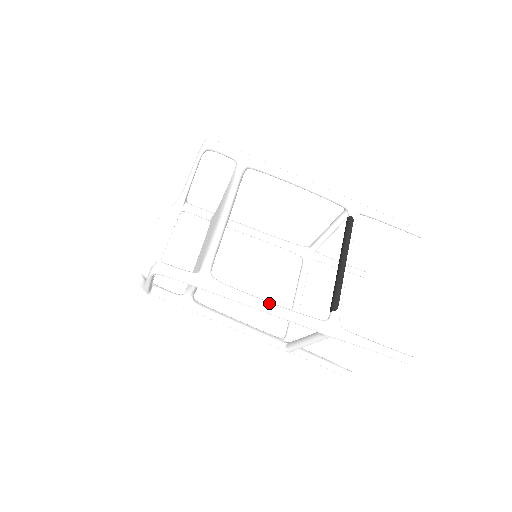
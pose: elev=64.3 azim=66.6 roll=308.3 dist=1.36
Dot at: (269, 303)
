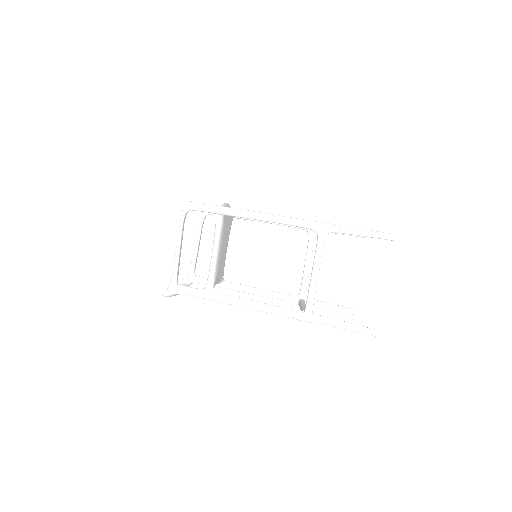
Dot at: (270, 214)
